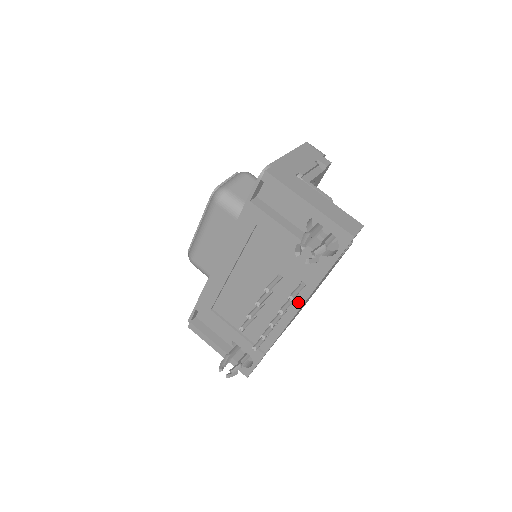
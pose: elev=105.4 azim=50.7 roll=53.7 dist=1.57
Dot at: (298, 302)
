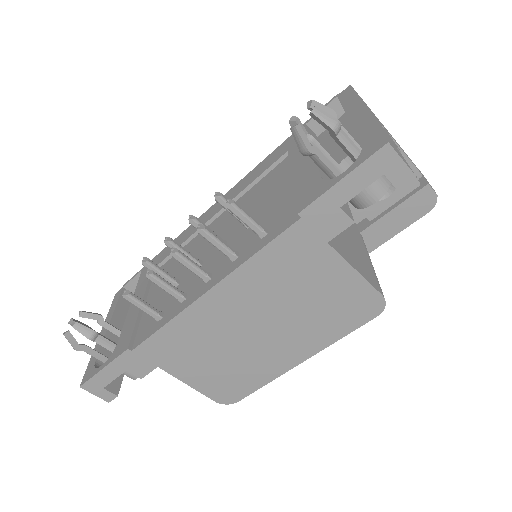
Dot at: (236, 263)
